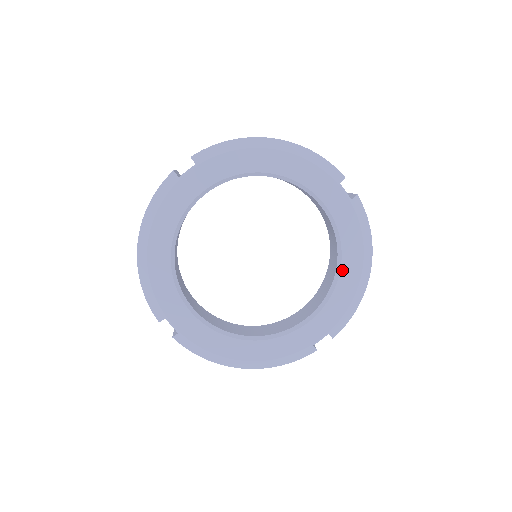
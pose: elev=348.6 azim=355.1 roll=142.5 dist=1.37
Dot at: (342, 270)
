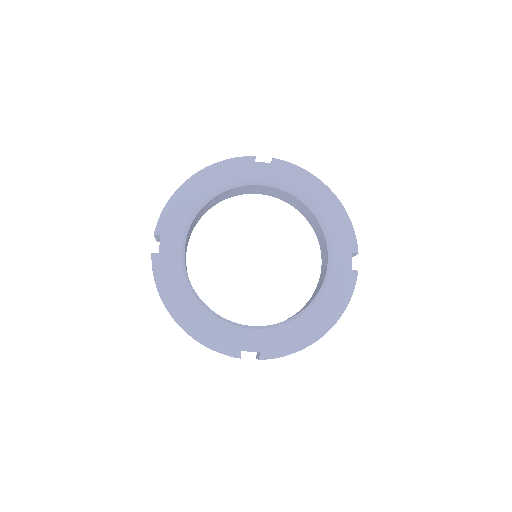
Dot at: (308, 312)
